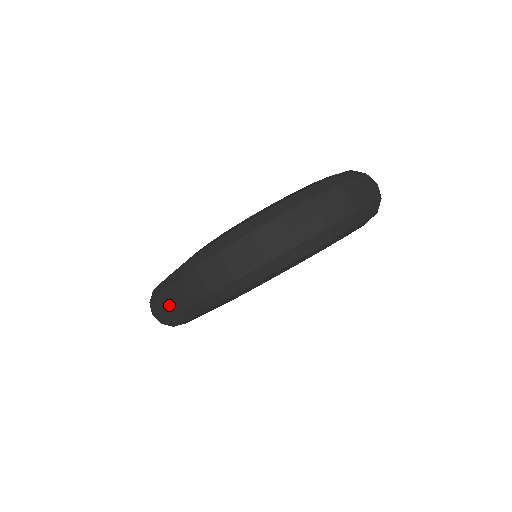
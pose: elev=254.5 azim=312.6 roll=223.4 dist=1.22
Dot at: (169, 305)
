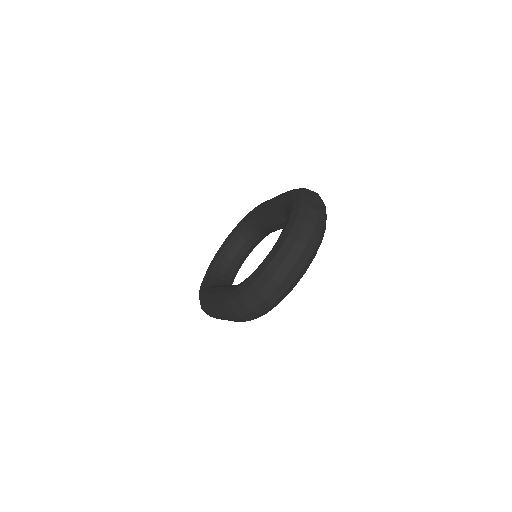
Dot at: occluded
